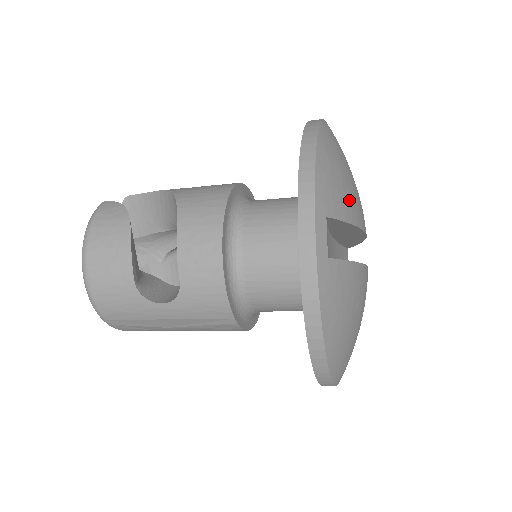
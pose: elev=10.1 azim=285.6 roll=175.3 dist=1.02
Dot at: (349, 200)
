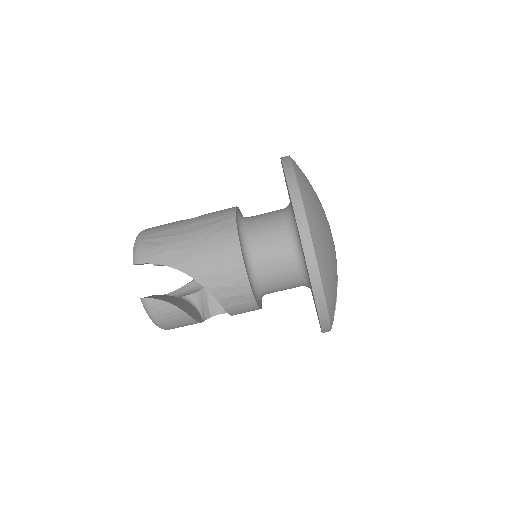
Dot at: occluded
